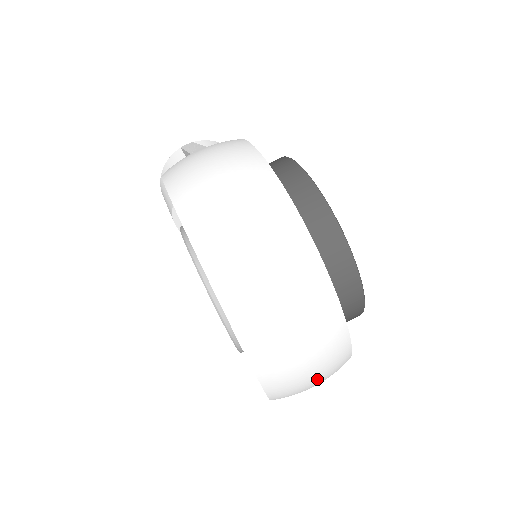
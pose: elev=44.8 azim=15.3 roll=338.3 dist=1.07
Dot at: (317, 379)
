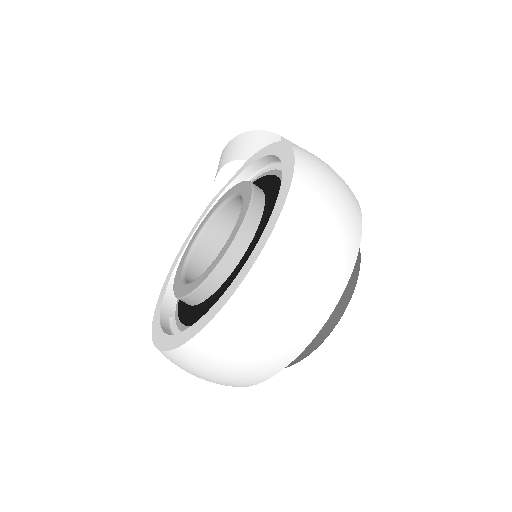
Dot at: (218, 376)
